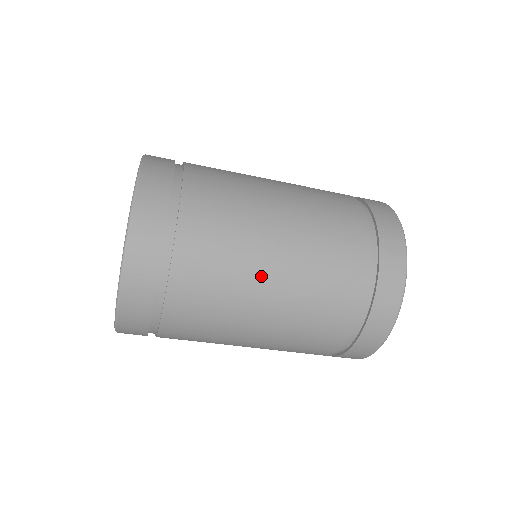
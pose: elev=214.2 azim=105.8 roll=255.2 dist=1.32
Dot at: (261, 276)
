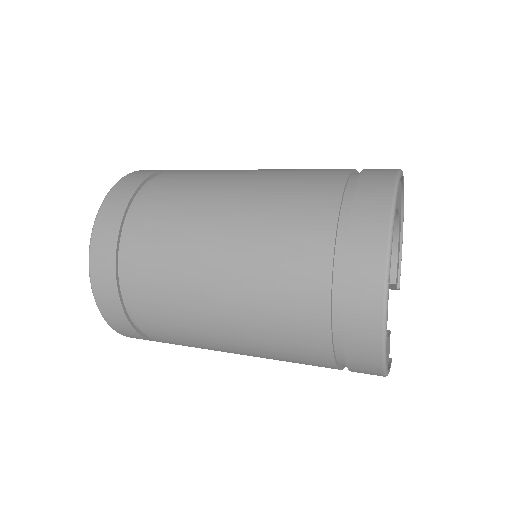
Dot at: (205, 286)
